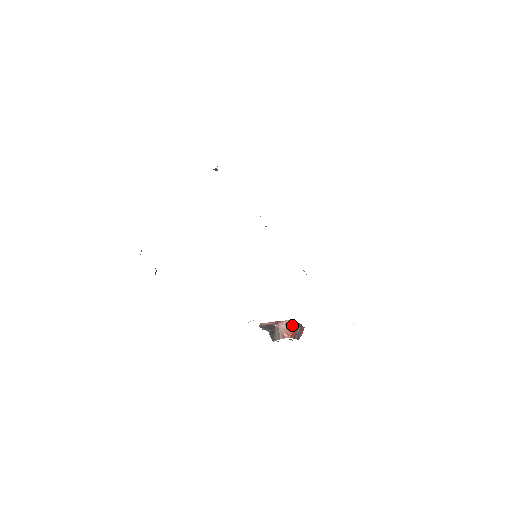
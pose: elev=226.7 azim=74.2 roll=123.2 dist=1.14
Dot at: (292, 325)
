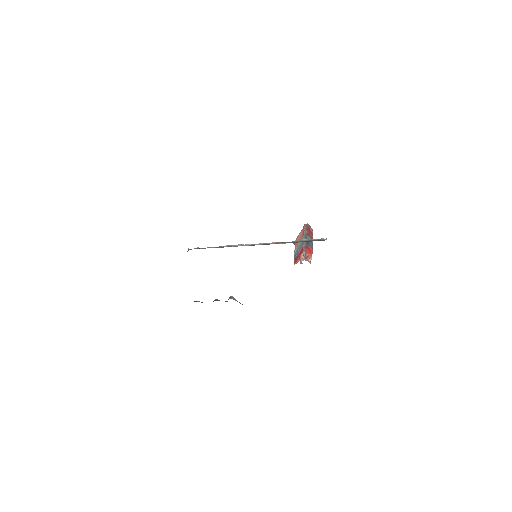
Dot at: (306, 253)
